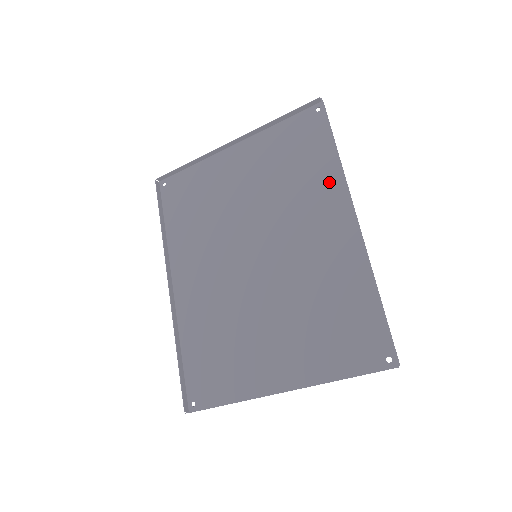
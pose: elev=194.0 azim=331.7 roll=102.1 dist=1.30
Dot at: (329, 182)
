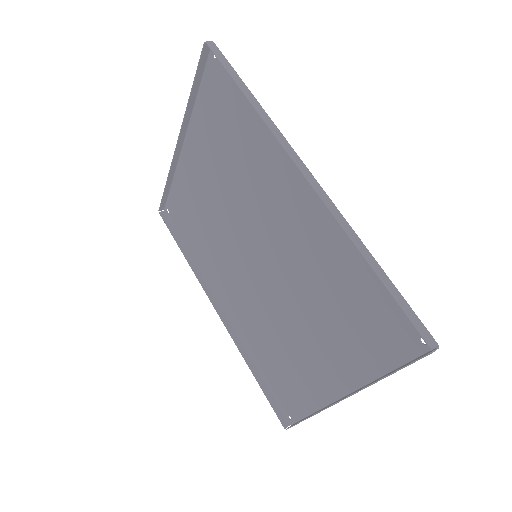
Dot at: (265, 140)
